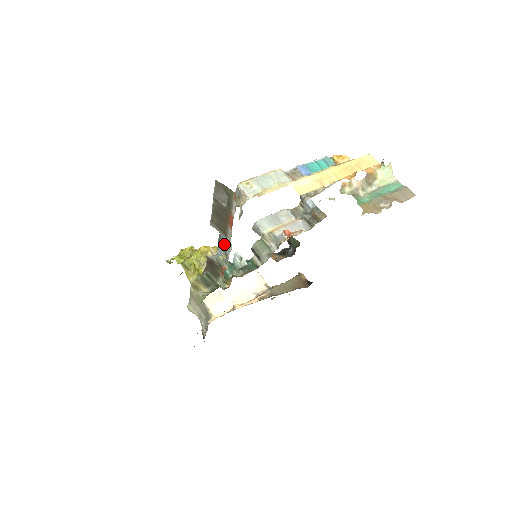
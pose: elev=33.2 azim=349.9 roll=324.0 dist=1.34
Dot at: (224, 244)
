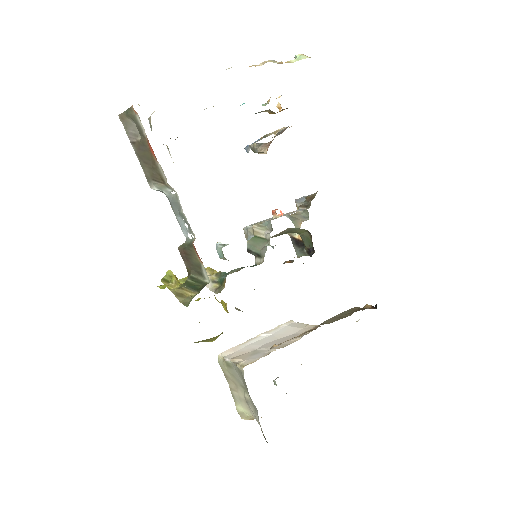
Dot at: (175, 205)
